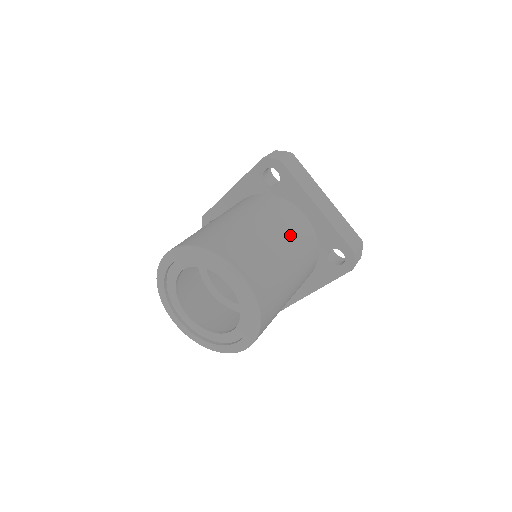
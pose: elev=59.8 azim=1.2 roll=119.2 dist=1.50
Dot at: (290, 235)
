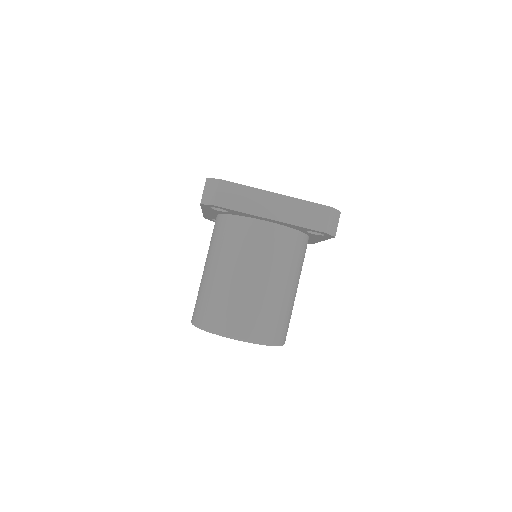
Dot at: (262, 260)
